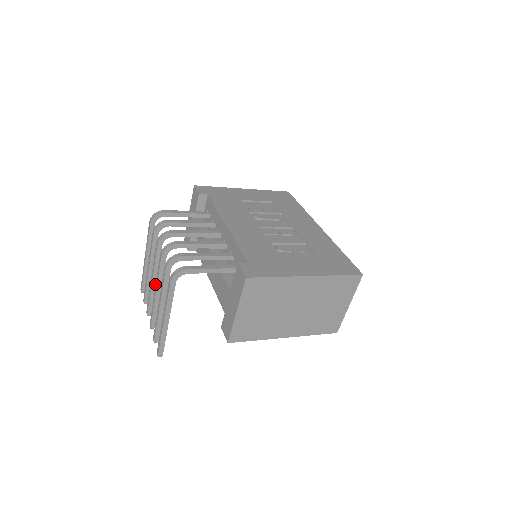
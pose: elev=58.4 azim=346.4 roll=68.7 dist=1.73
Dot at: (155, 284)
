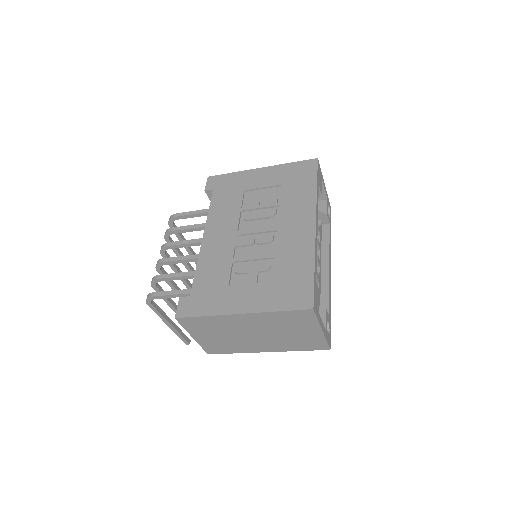
Dot at: (184, 280)
